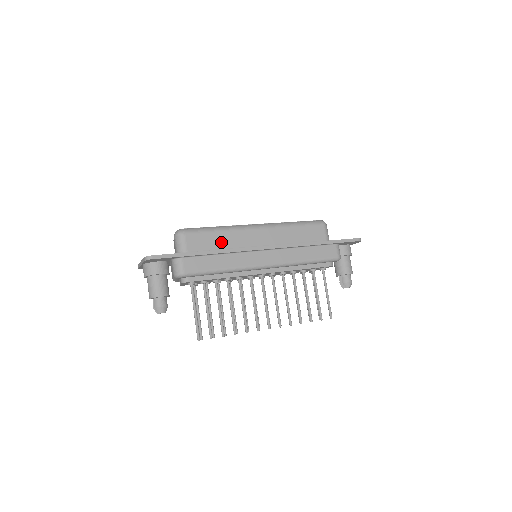
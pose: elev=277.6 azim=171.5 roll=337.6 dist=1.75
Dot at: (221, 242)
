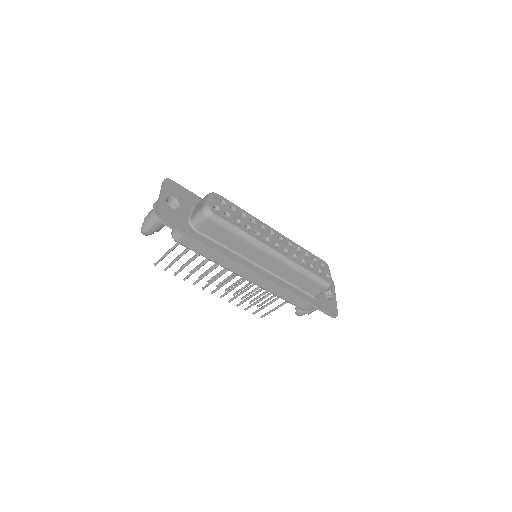
Dot at: (232, 243)
